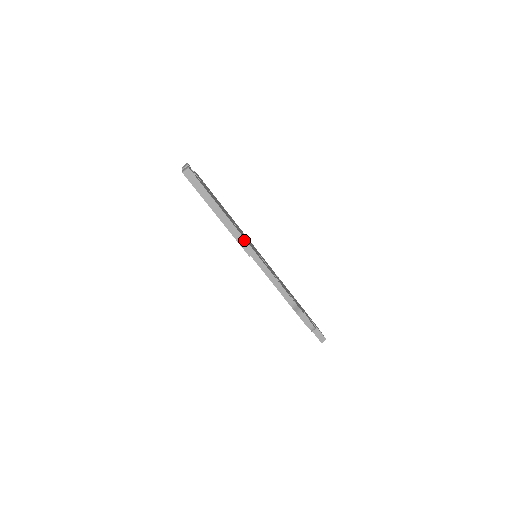
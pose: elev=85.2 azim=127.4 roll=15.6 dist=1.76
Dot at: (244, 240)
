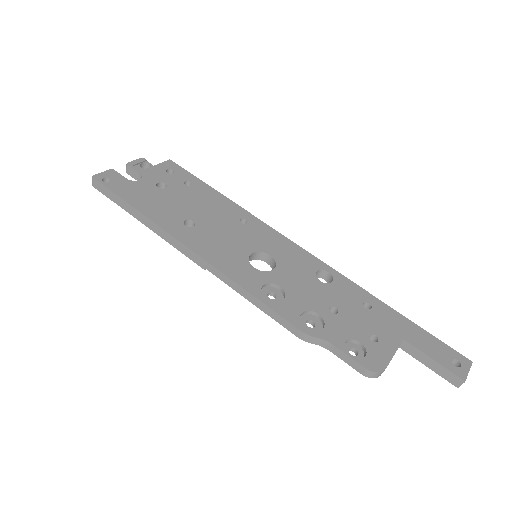
Dot at: (186, 248)
